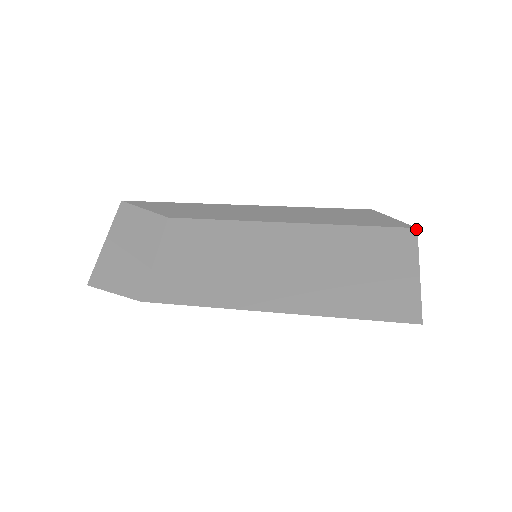
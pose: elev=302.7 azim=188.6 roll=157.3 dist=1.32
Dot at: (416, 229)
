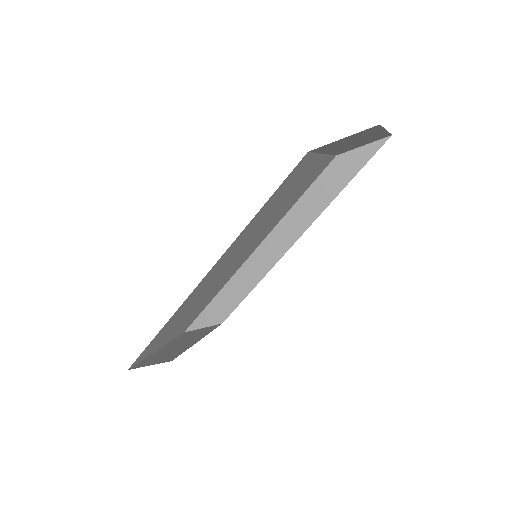
Dot at: occluded
